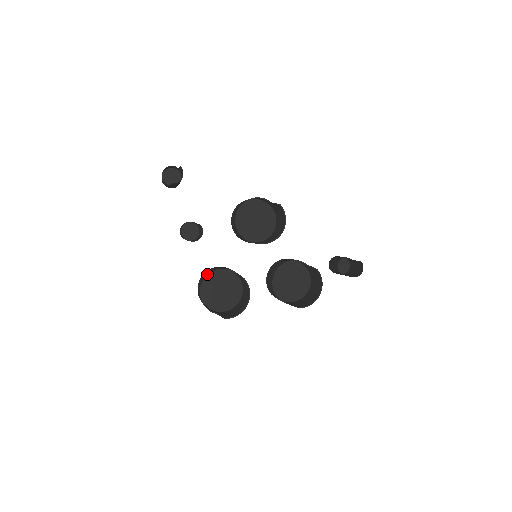
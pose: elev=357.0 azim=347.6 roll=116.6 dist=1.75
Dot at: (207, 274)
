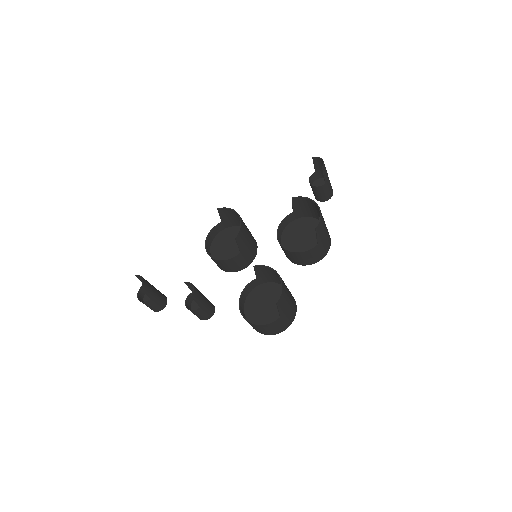
Dot at: (239, 307)
